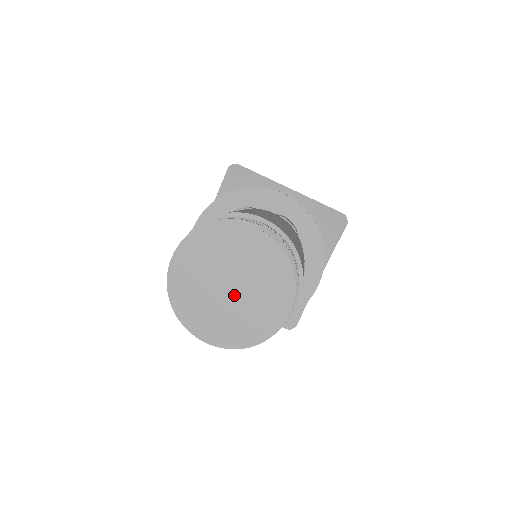
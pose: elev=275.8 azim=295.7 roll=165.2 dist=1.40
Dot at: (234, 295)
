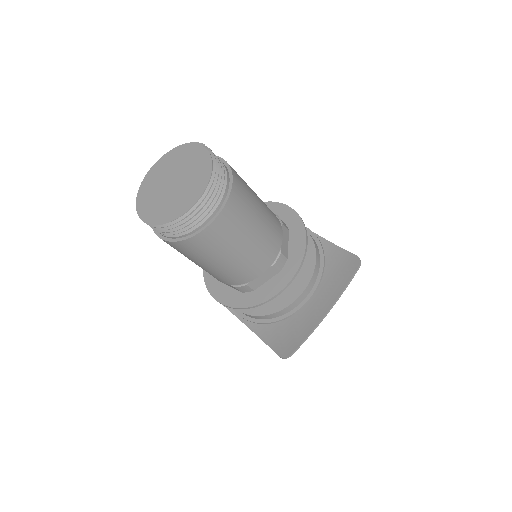
Dot at: (172, 188)
